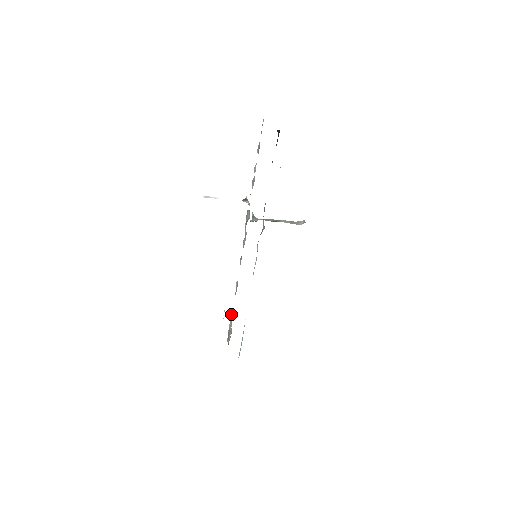
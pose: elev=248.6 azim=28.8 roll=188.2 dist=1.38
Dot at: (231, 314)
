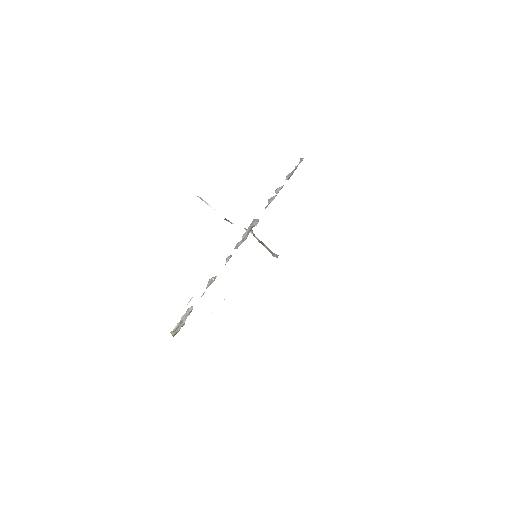
Dot at: (191, 306)
